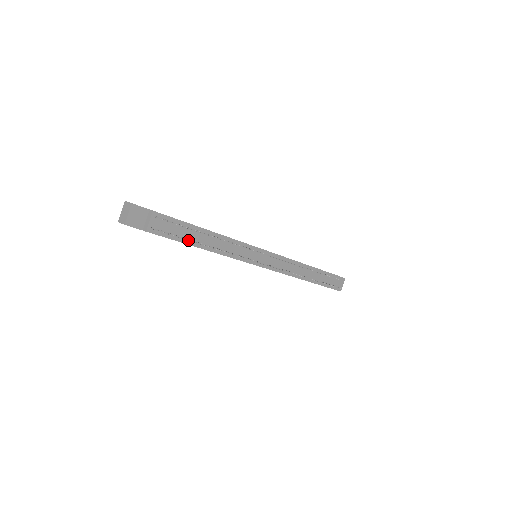
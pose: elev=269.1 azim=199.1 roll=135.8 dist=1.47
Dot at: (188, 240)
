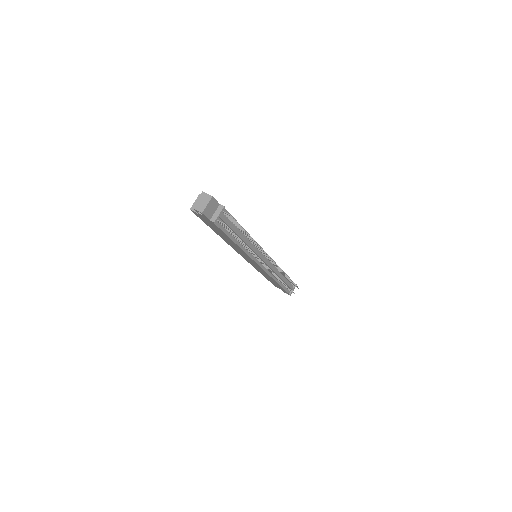
Dot at: (235, 236)
